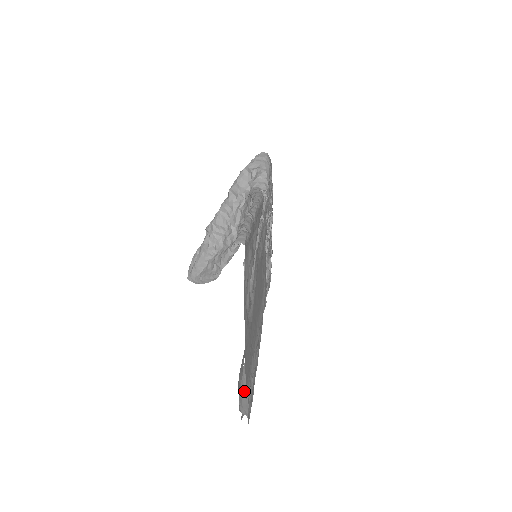
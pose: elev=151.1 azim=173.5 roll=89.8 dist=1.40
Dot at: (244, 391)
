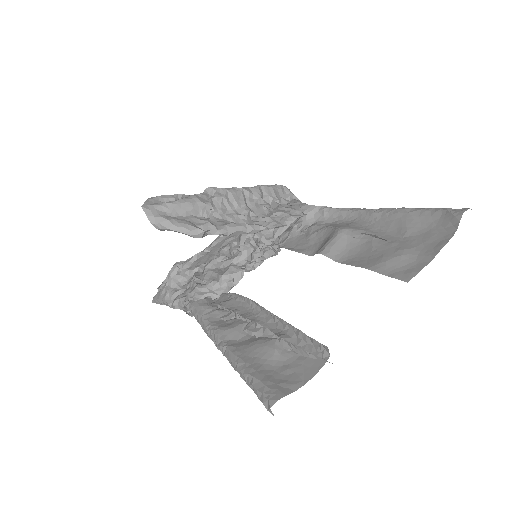
Dot at: occluded
